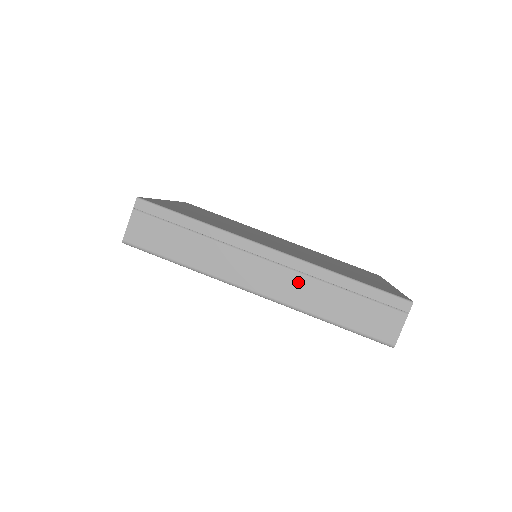
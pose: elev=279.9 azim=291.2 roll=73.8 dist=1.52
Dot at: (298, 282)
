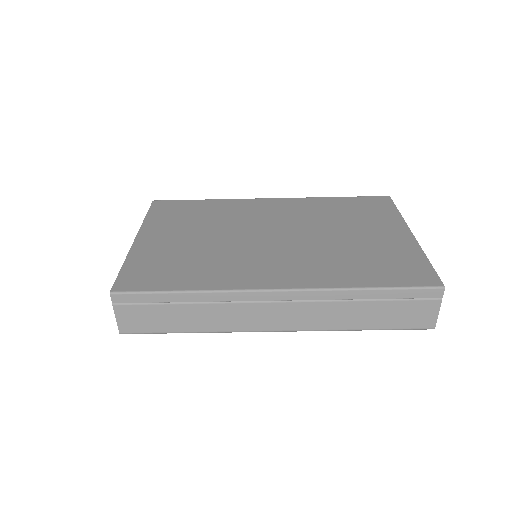
Dot at: (316, 309)
